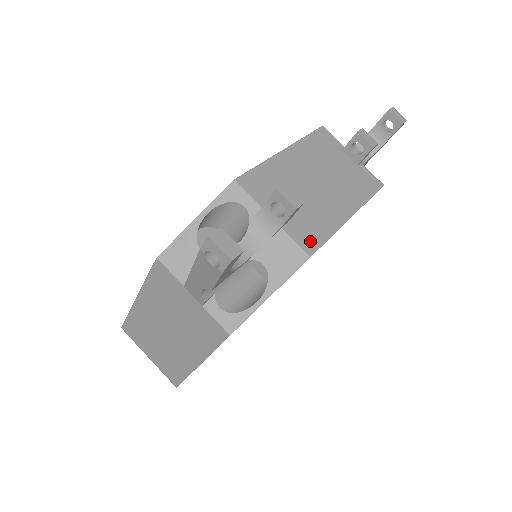
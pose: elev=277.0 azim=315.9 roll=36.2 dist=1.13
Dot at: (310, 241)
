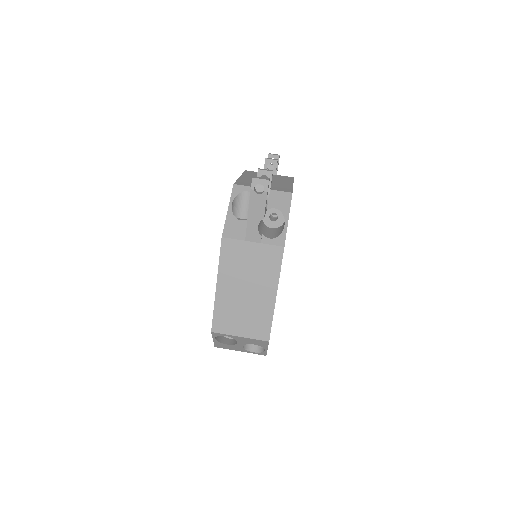
Dot at: (286, 190)
